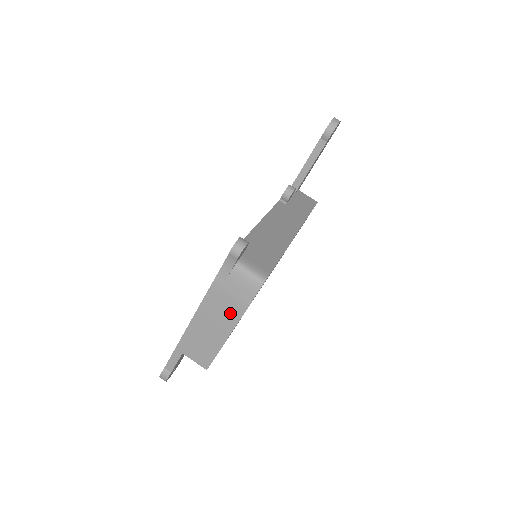
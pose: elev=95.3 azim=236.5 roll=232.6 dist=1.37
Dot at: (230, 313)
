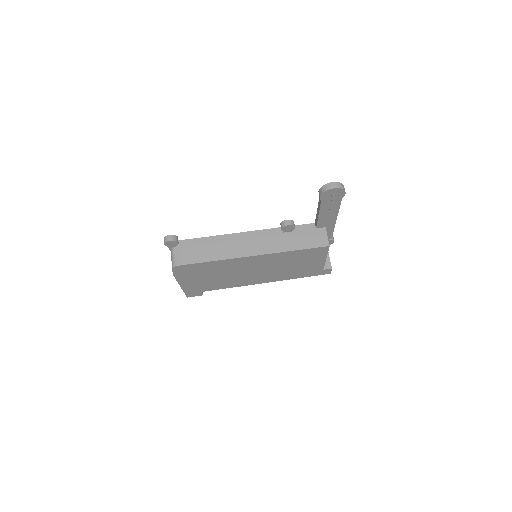
Dot at: occluded
